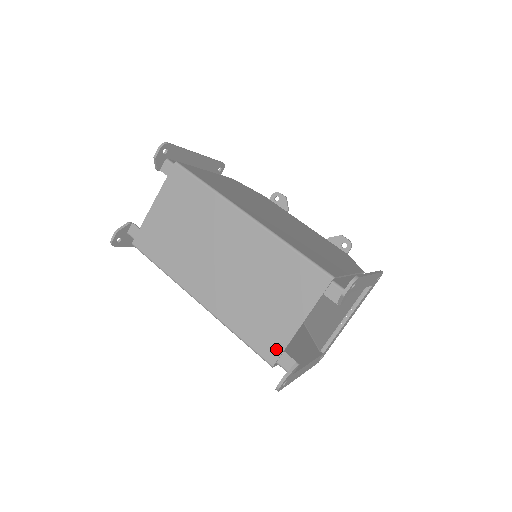
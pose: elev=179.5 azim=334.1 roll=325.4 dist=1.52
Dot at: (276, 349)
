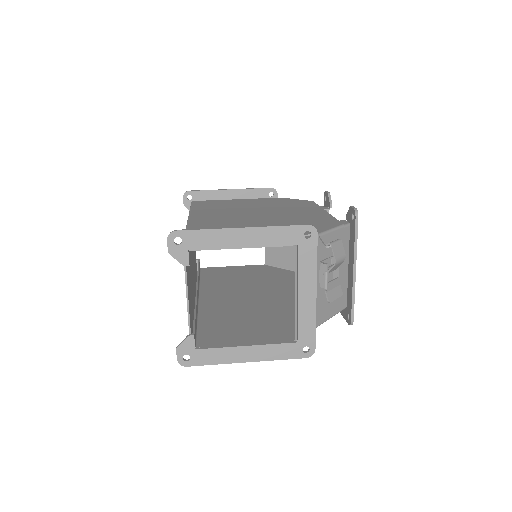
Dot at: occluded
